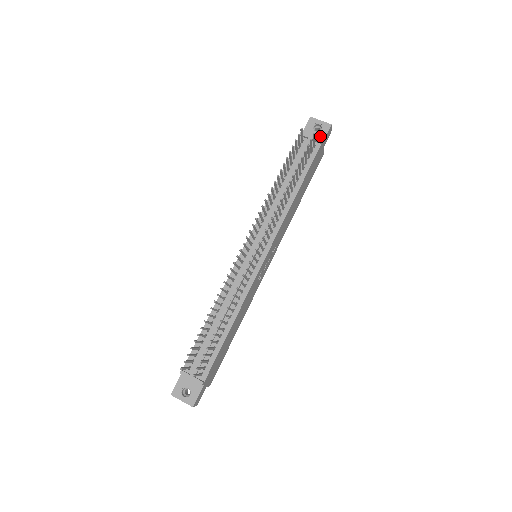
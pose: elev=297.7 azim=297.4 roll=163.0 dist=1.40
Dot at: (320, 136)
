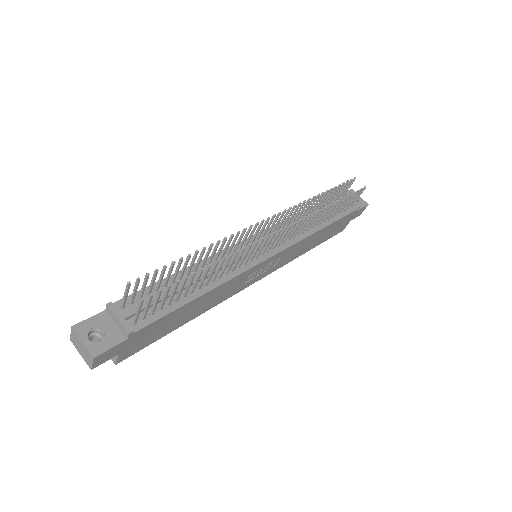
Dot at: occluded
